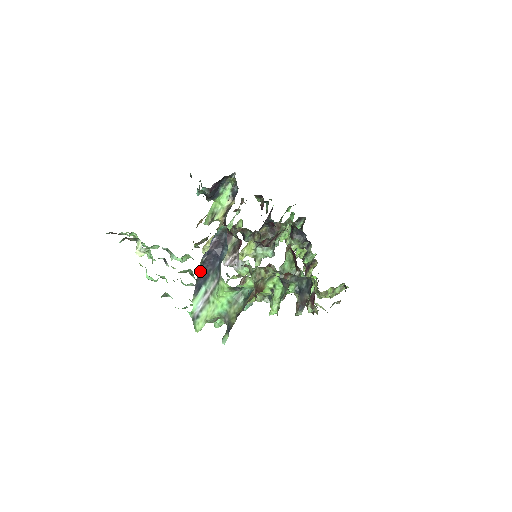
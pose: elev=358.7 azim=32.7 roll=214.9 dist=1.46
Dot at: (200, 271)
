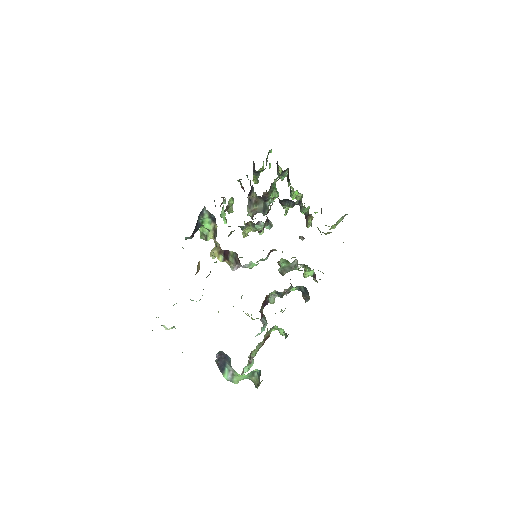
Dot at: (218, 364)
